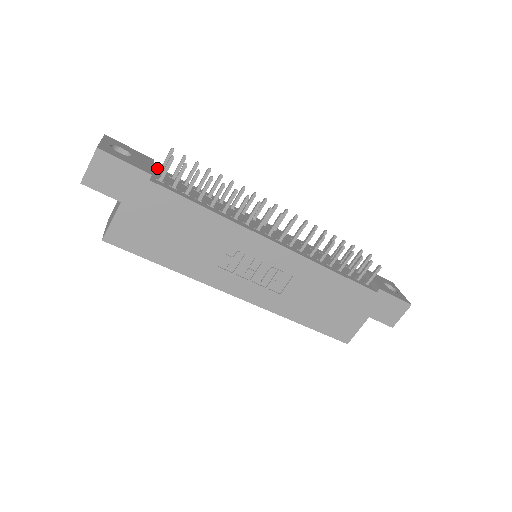
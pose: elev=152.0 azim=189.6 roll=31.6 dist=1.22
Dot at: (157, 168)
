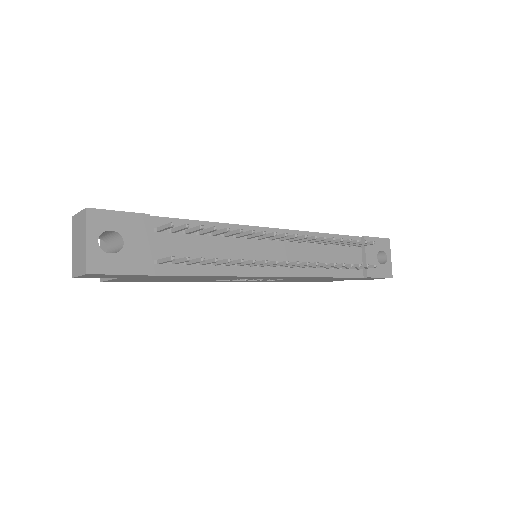
Dot at: (154, 220)
